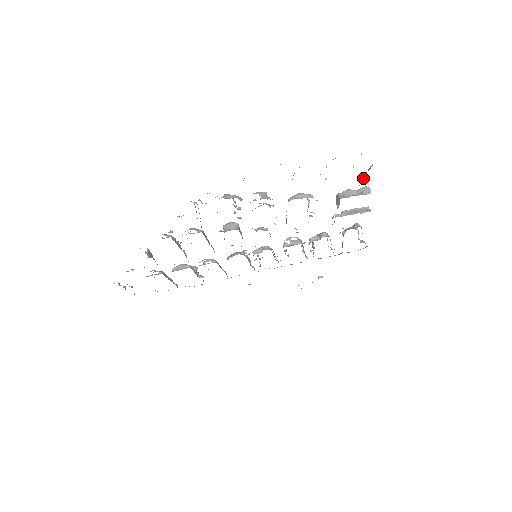
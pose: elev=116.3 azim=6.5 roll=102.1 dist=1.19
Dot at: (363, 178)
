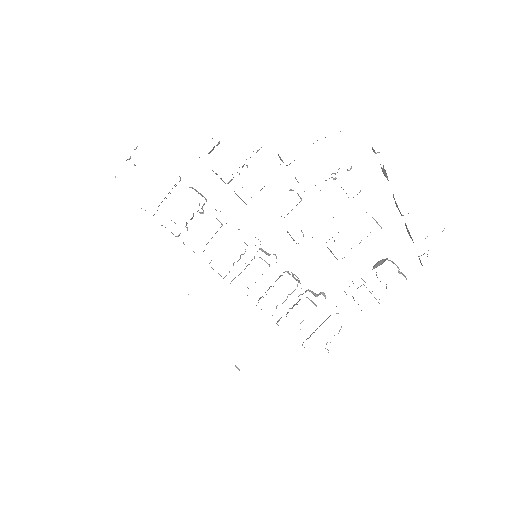
Dot at: occluded
